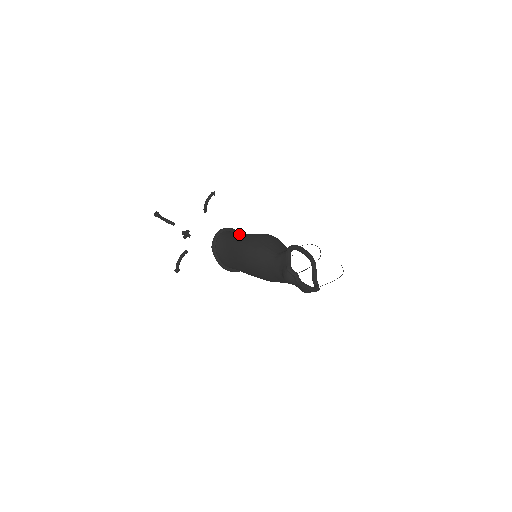
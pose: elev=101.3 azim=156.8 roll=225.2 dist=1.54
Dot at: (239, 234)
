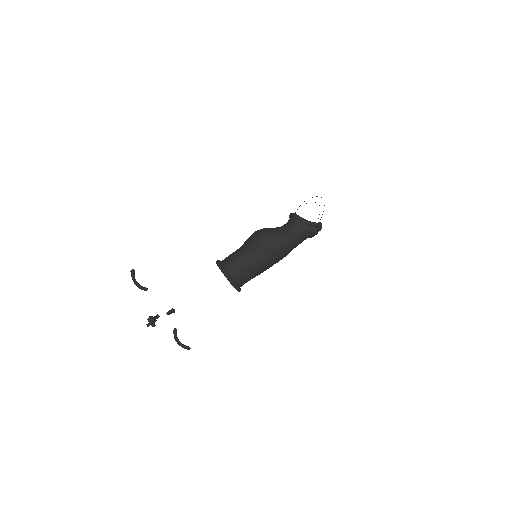
Dot at: (238, 253)
